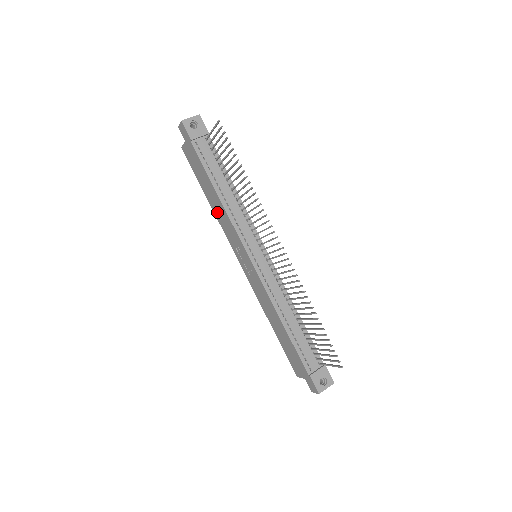
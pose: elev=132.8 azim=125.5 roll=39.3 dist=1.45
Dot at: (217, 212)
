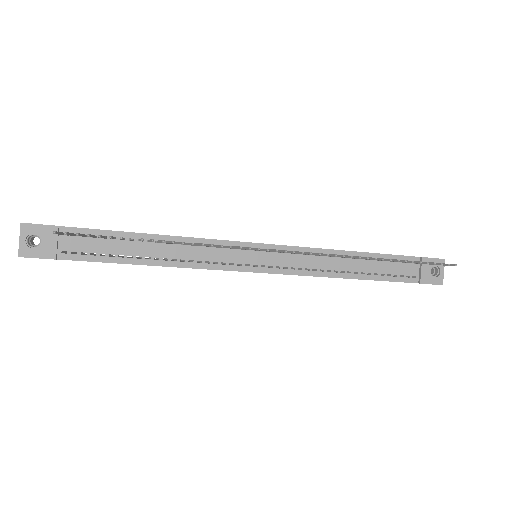
Dot at: occluded
